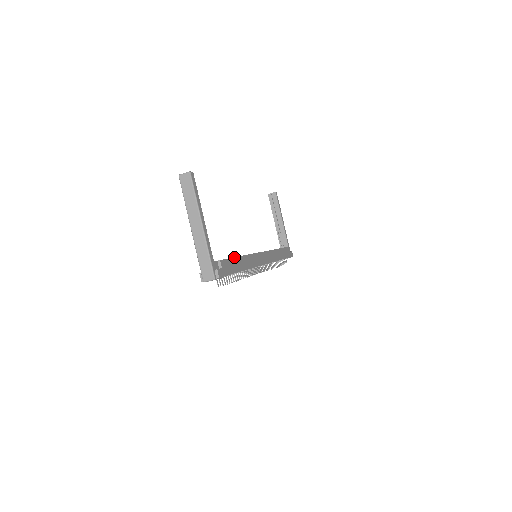
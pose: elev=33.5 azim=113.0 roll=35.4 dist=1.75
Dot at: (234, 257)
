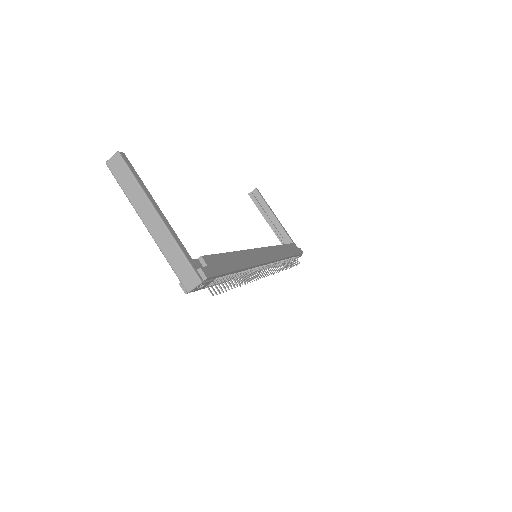
Dot at: (222, 253)
